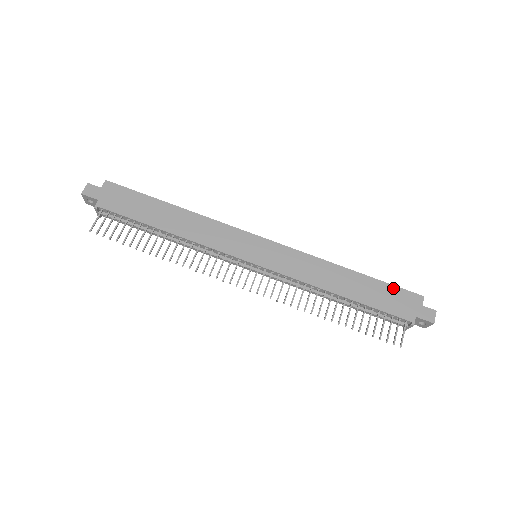
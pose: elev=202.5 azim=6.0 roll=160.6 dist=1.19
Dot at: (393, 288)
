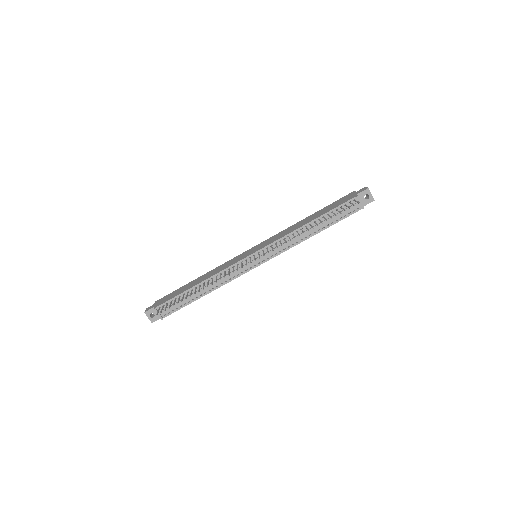
Dot at: (335, 202)
